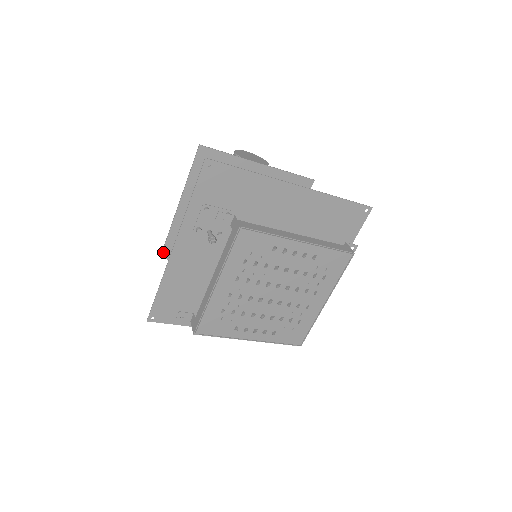
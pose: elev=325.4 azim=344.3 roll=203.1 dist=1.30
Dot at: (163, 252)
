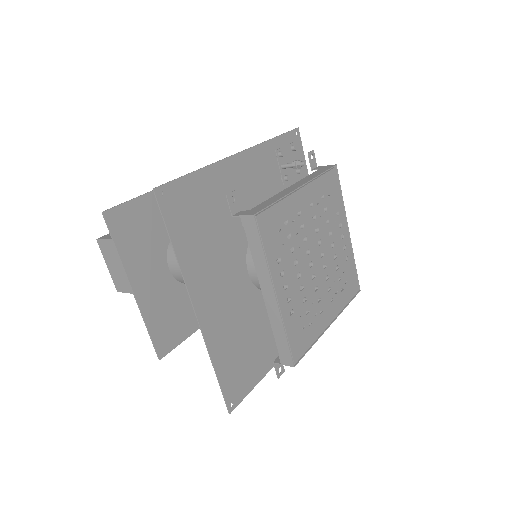
Dot at: (111, 209)
